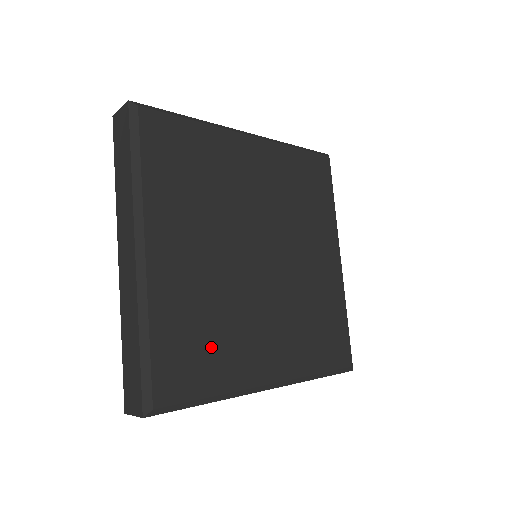
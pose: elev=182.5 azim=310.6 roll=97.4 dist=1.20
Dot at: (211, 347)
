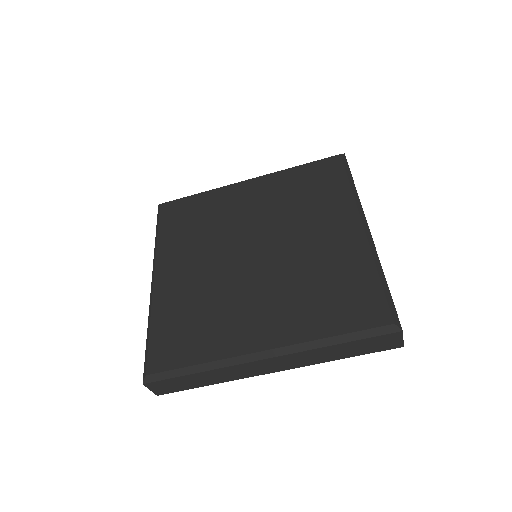
Dot at: (199, 328)
